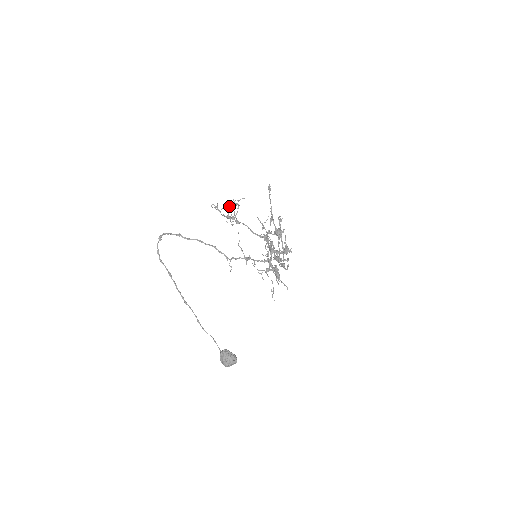
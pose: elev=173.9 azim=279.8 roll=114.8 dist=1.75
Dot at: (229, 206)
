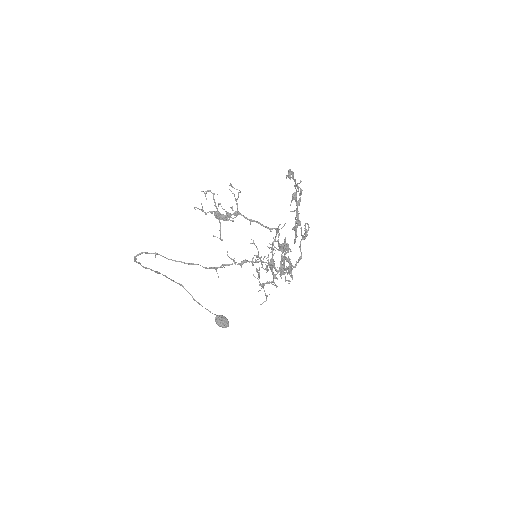
Dot at: (217, 216)
